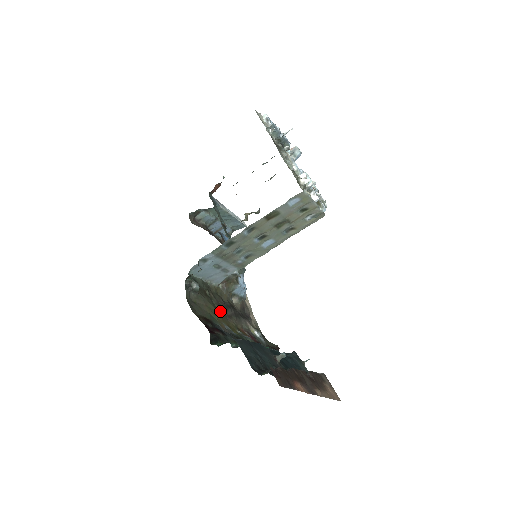
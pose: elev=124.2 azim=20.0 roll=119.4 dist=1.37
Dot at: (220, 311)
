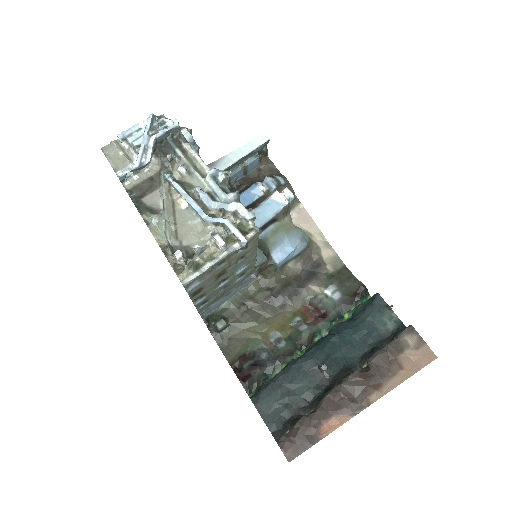
Dot at: (266, 314)
